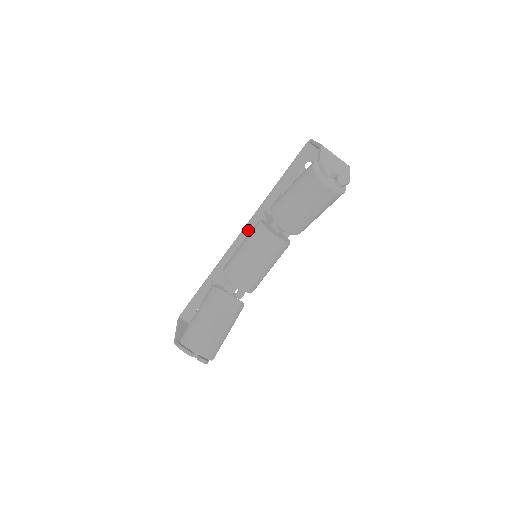
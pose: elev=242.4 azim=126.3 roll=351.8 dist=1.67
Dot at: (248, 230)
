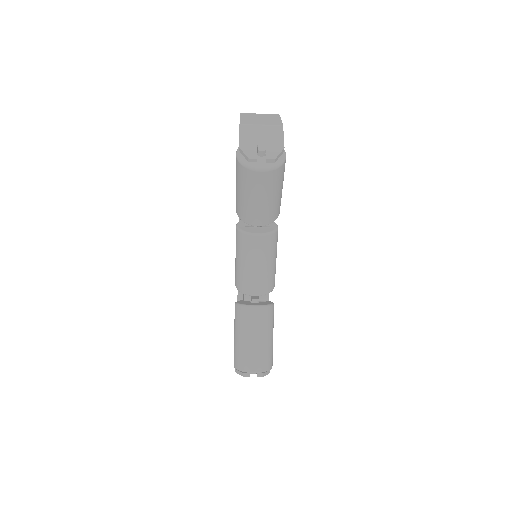
Dot at: occluded
